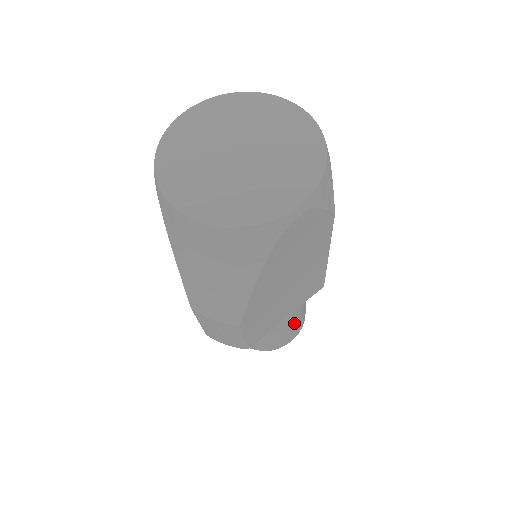
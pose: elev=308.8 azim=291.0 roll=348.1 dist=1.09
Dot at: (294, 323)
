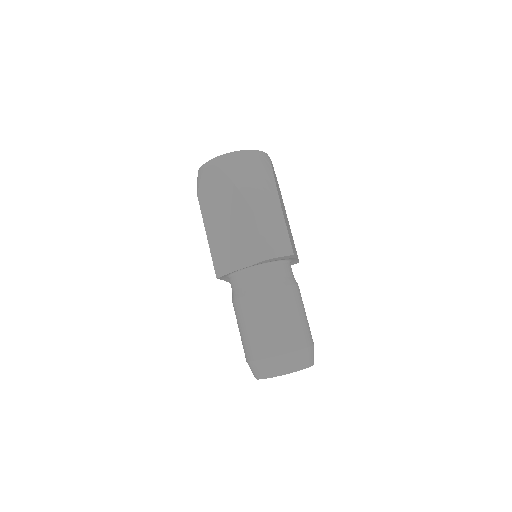
Dot at: (304, 308)
